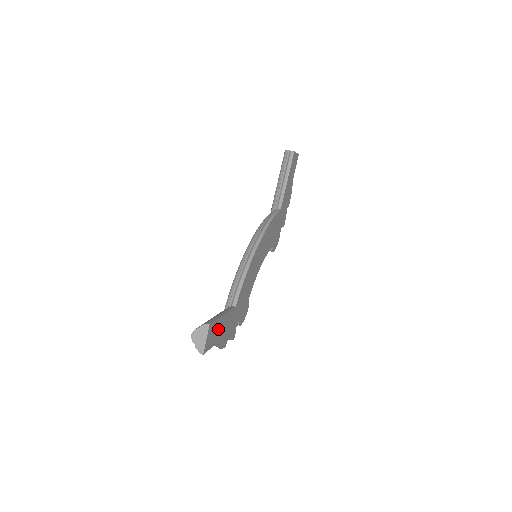
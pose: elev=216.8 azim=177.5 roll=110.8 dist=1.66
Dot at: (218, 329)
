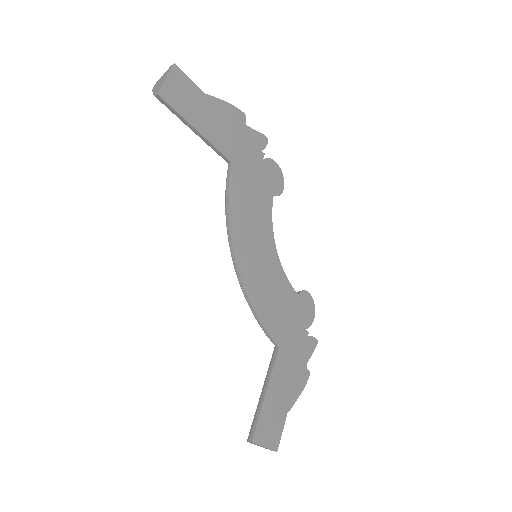
Dot at: (274, 406)
